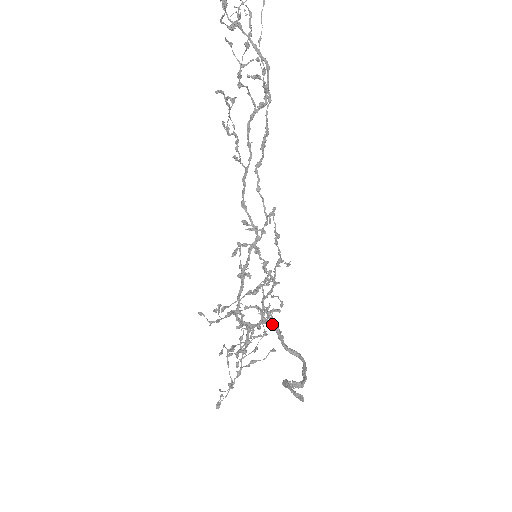
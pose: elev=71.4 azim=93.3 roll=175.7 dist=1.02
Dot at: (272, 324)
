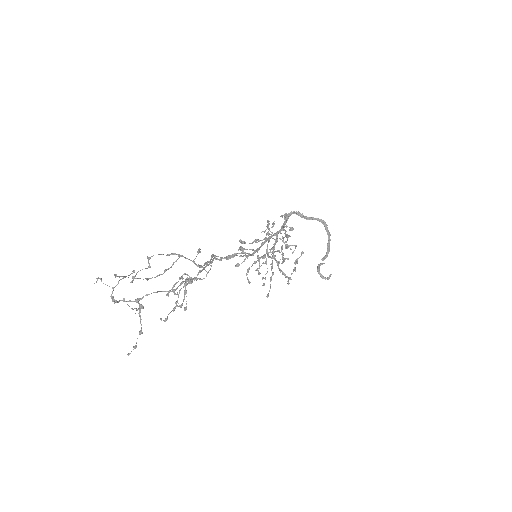
Dot at: (291, 214)
